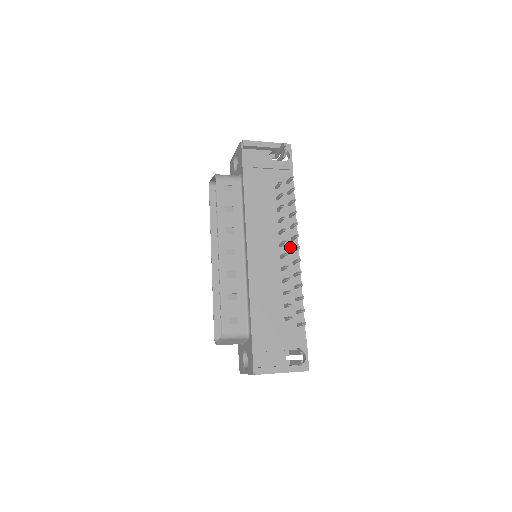
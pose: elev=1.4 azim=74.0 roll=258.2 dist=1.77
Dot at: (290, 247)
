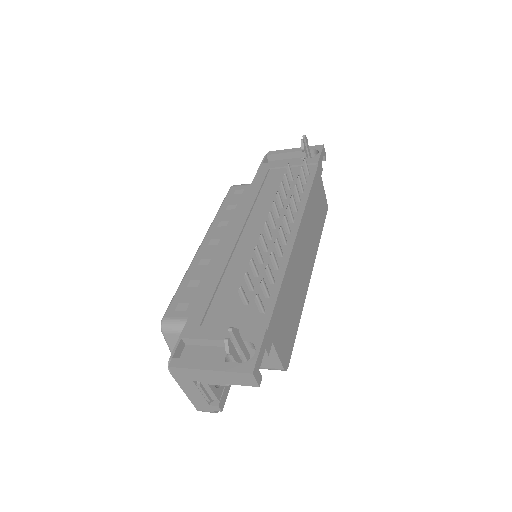
Dot at: occluded
